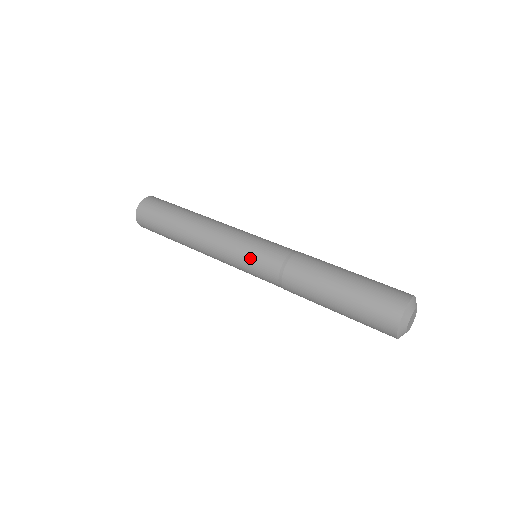
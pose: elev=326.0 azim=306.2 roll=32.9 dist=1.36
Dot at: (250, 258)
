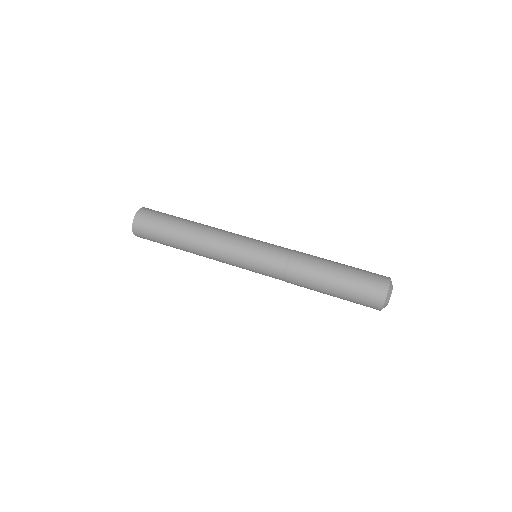
Dot at: (255, 268)
